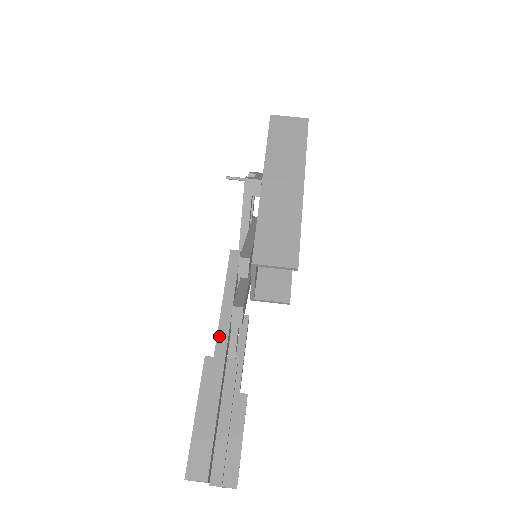
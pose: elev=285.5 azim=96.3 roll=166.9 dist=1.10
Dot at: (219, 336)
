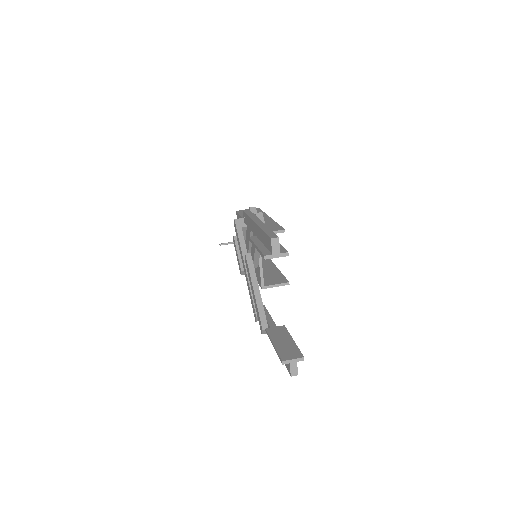
Dot at: (254, 220)
